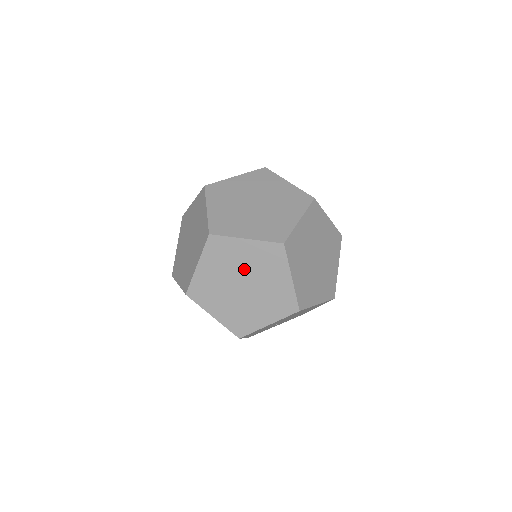
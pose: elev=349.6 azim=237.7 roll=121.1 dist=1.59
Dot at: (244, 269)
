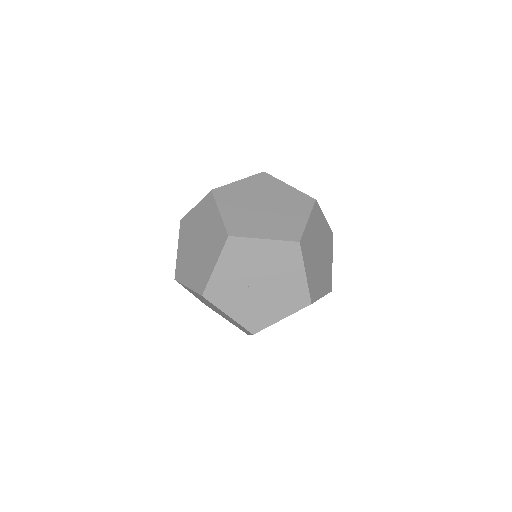
Dot at: (197, 230)
